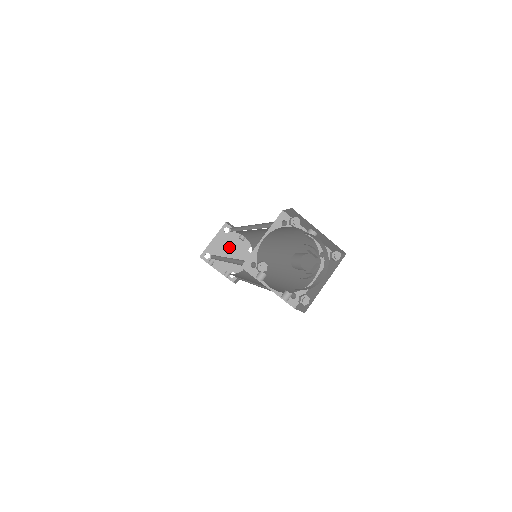
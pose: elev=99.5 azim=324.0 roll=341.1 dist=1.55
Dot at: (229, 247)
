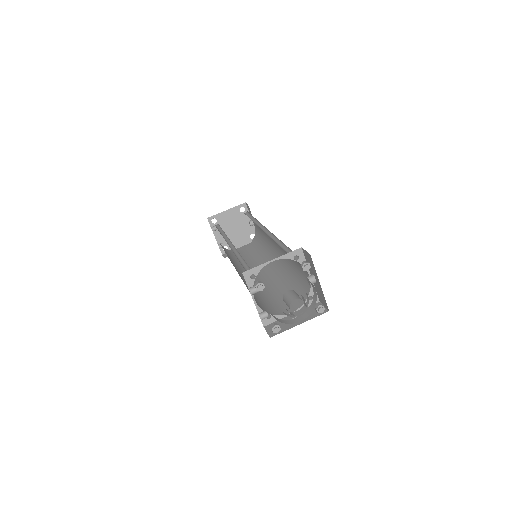
Dot at: (236, 224)
